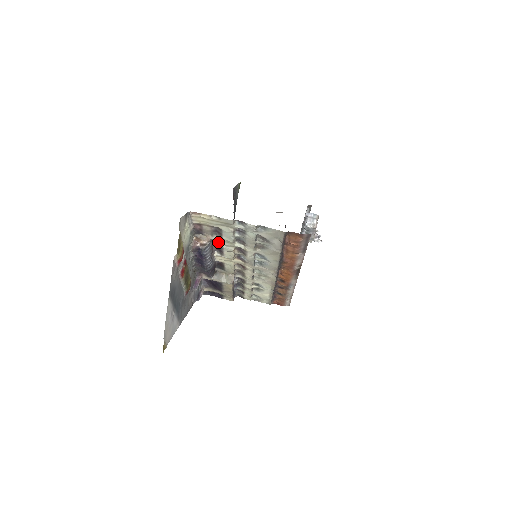
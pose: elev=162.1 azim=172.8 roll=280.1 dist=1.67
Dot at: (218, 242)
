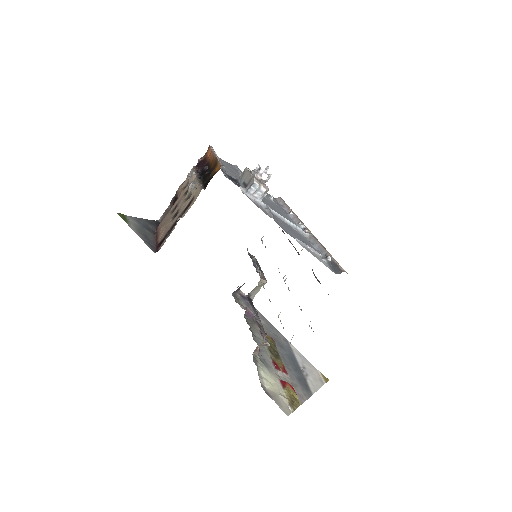
Dot at: occluded
